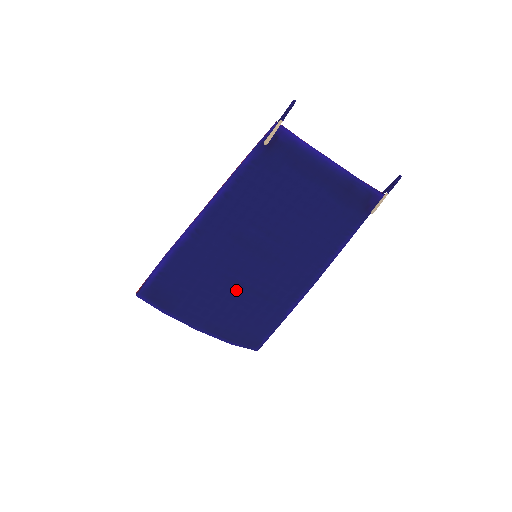
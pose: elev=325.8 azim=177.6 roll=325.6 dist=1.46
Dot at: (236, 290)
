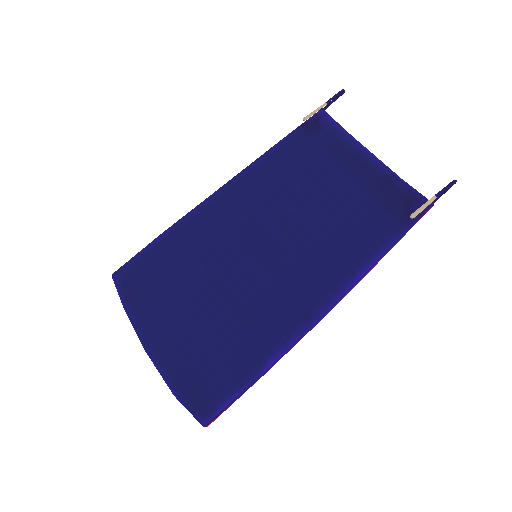
Dot at: (216, 298)
